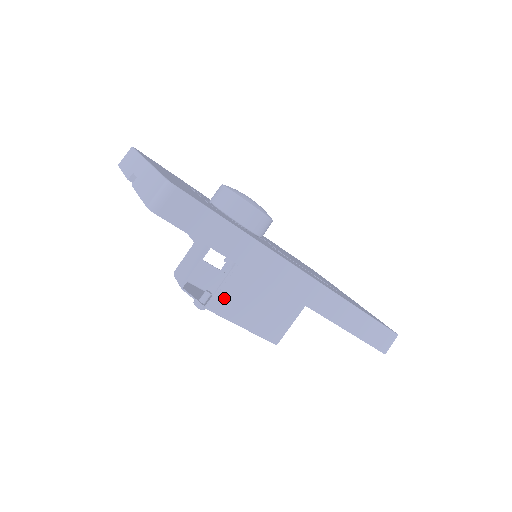
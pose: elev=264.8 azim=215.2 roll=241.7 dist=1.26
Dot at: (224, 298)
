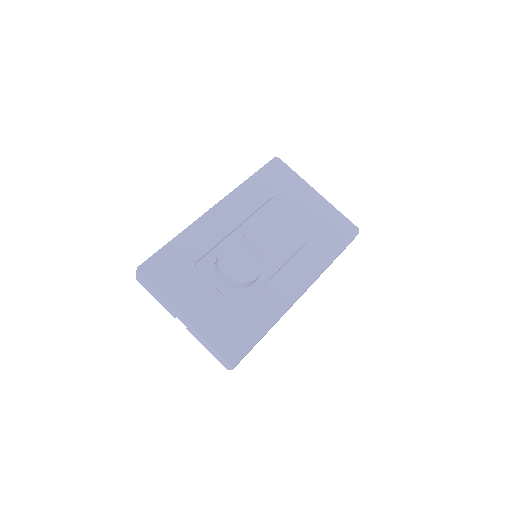
Dot at: occluded
